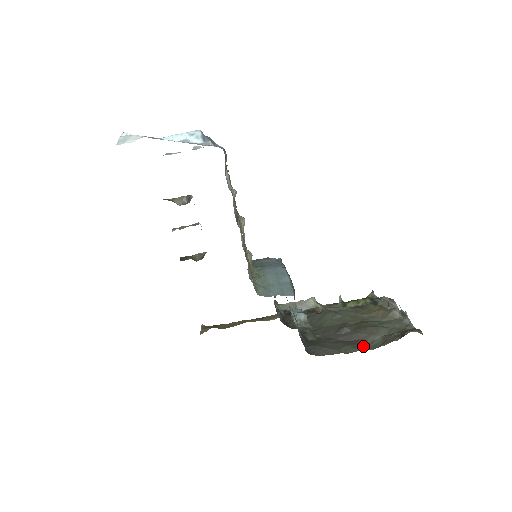
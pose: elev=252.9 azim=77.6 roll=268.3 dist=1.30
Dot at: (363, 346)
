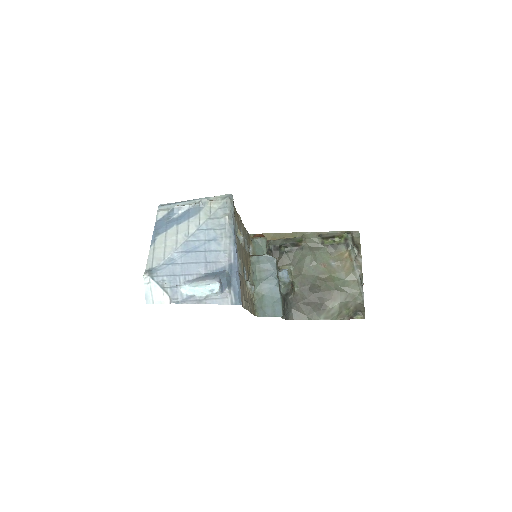
Dot at: (324, 314)
